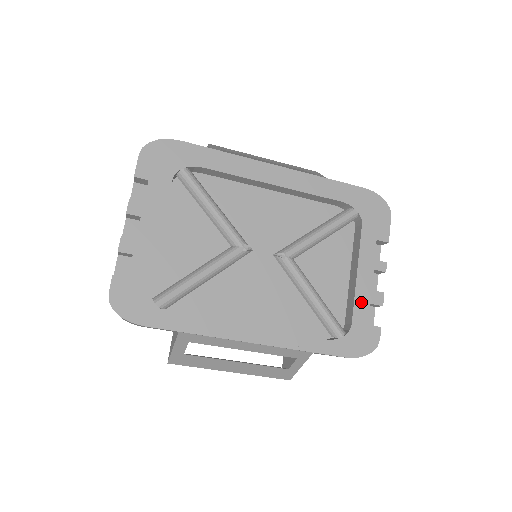
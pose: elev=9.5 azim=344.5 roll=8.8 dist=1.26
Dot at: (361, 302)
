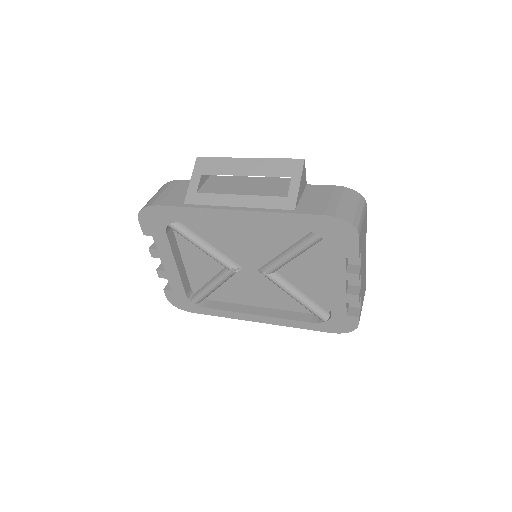
Dot at: (337, 302)
